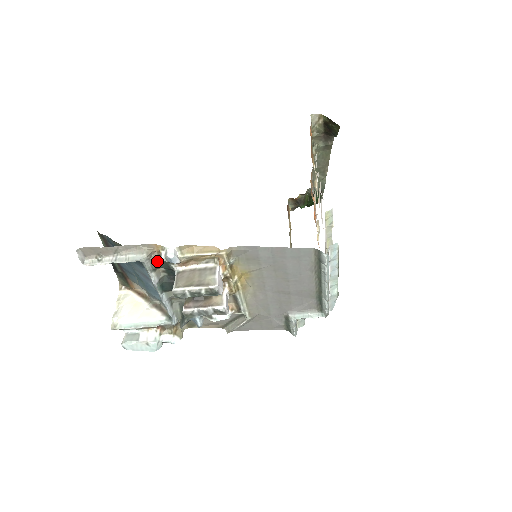
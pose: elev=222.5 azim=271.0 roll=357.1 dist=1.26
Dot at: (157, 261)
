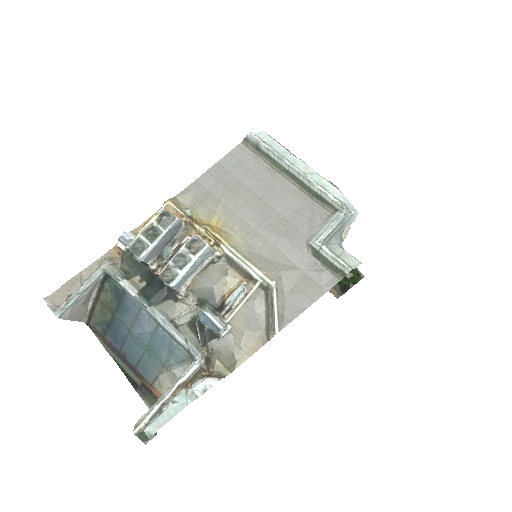
Dot at: (123, 265)
